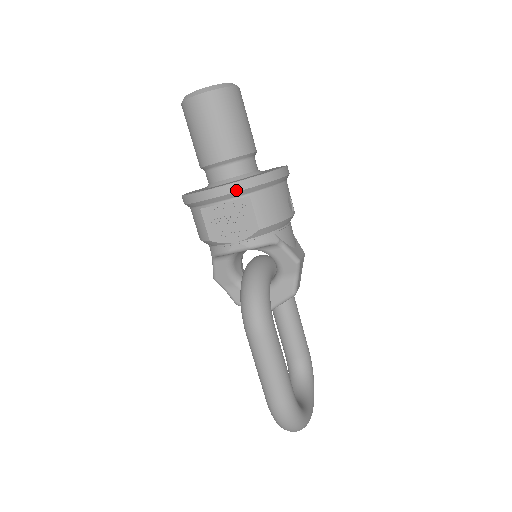
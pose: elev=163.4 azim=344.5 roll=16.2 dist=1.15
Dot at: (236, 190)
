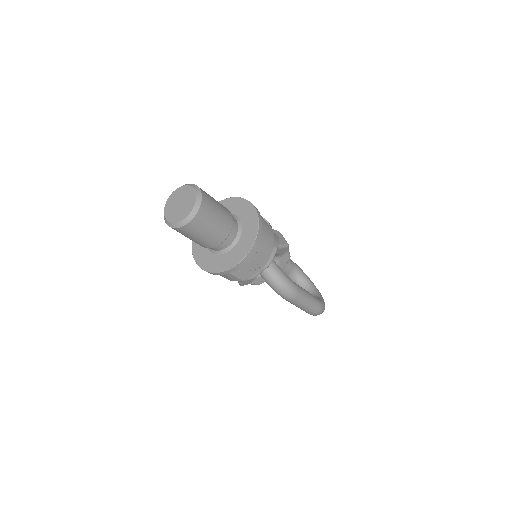
Dot at: (252, 254)
